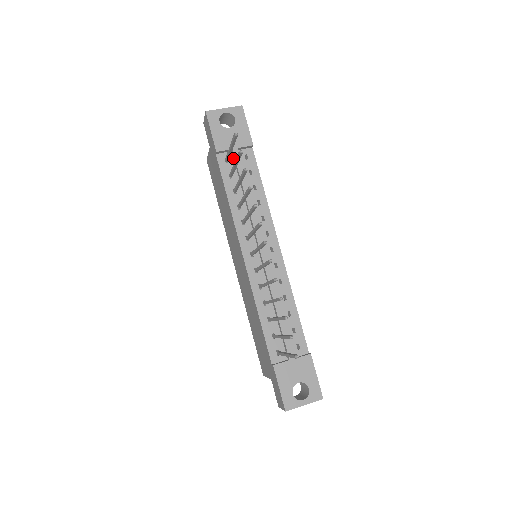
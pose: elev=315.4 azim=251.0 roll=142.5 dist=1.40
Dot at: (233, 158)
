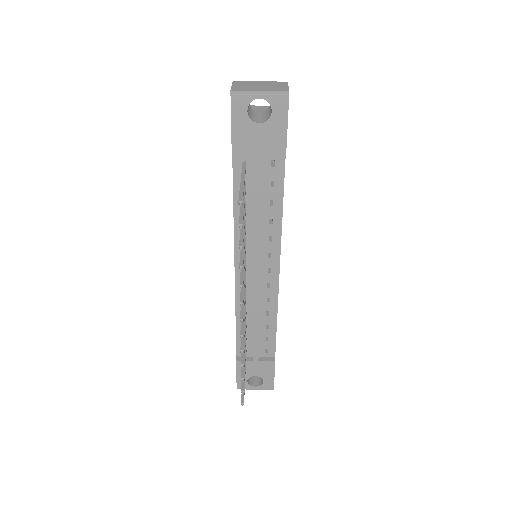
Dot at: (254, 161)
